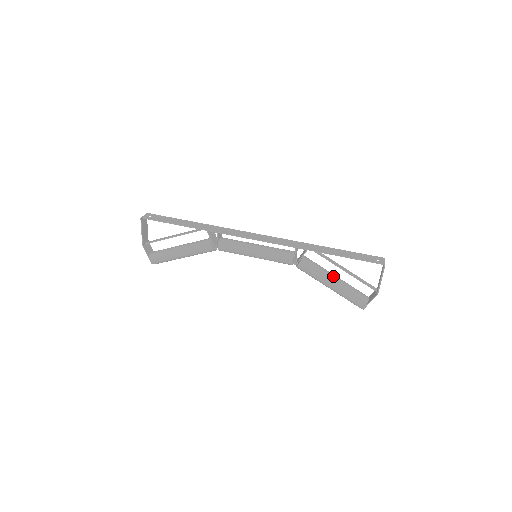
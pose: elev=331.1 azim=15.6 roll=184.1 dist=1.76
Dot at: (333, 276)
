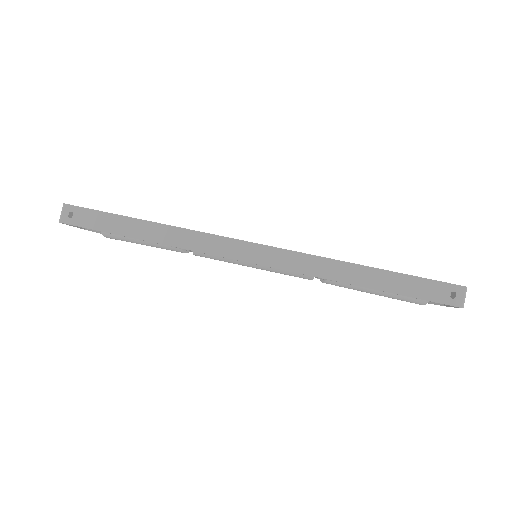
Dot at: occluded
